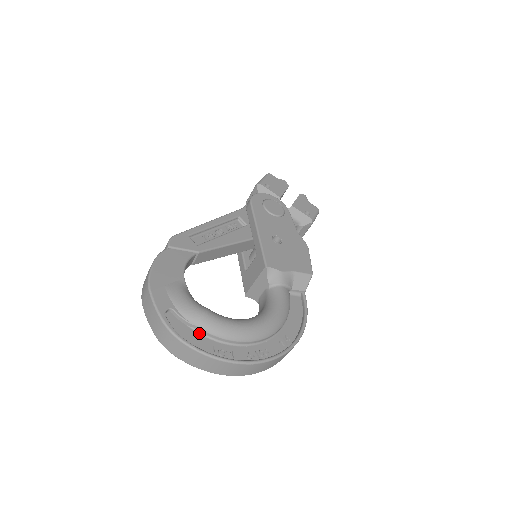
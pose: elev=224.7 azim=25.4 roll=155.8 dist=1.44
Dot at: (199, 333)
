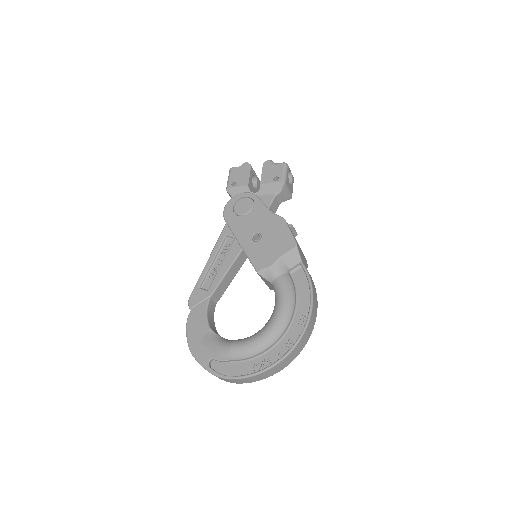
Dot at: (238, 362)
